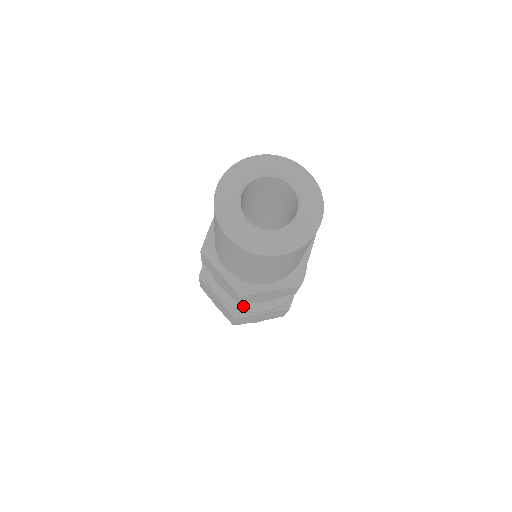
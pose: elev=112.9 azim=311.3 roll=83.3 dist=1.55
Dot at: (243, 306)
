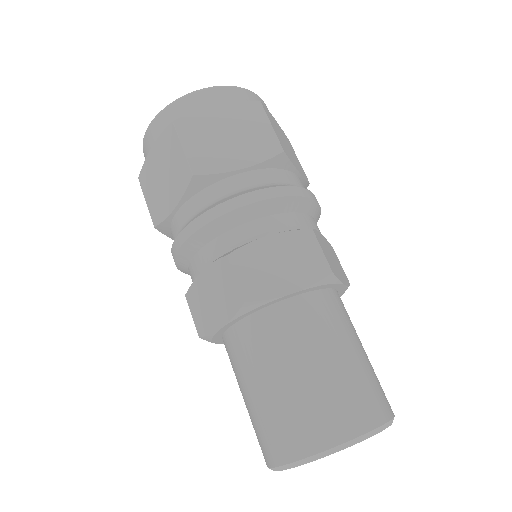
Dot at: occluded
